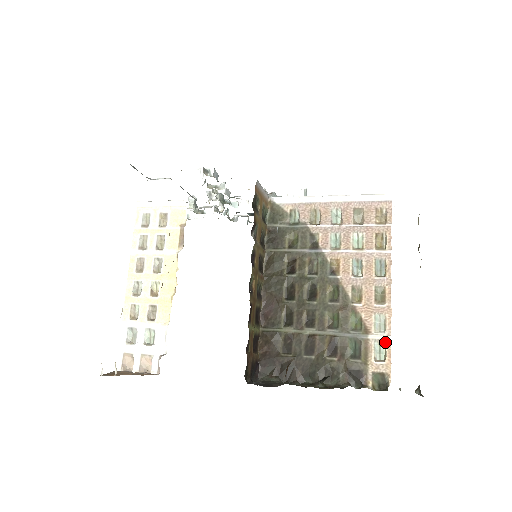
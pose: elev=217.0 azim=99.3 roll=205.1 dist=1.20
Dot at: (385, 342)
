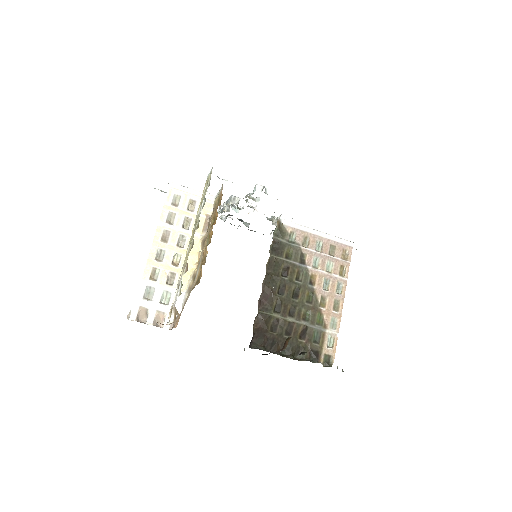
Dot at: (335, 336)
